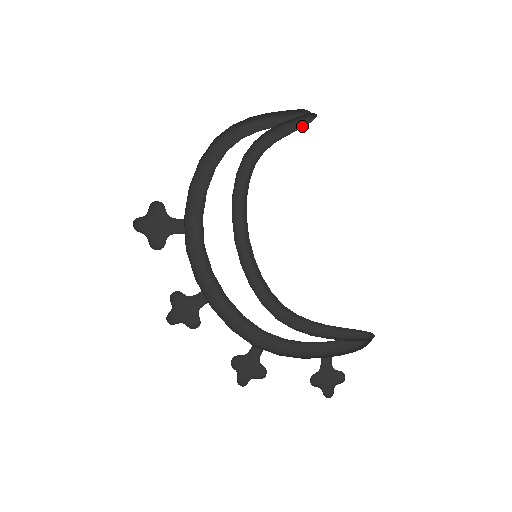
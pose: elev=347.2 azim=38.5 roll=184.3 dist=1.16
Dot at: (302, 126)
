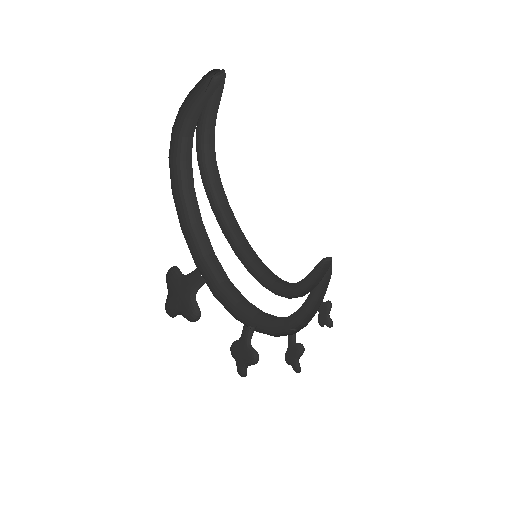
Dot at: occluded
